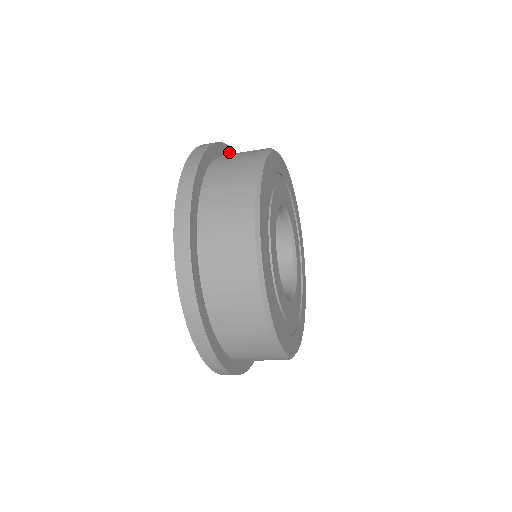
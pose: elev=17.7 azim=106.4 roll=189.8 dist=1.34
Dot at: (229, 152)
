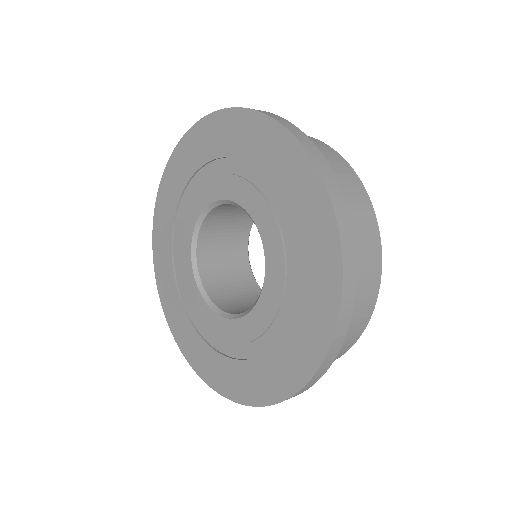
Dot at: occluded
